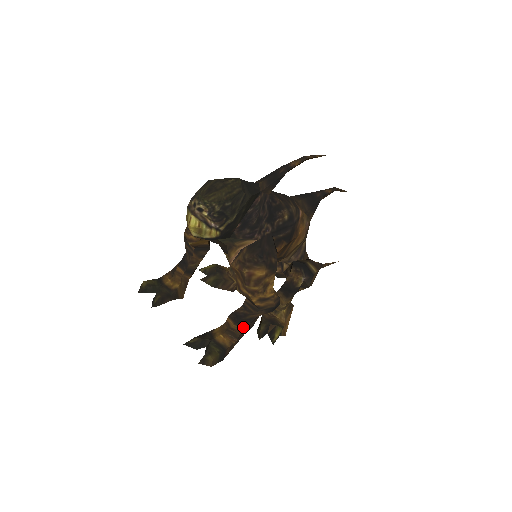
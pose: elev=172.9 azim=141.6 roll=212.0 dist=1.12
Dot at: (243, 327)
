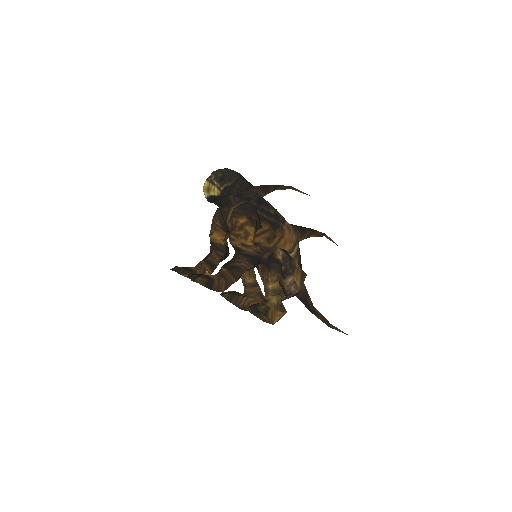
Dot at: (230, 271)
